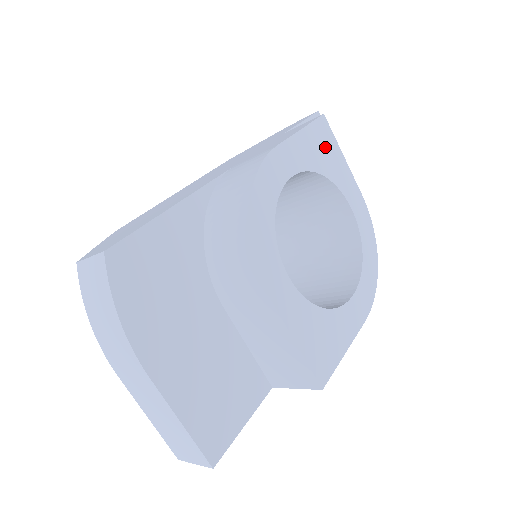
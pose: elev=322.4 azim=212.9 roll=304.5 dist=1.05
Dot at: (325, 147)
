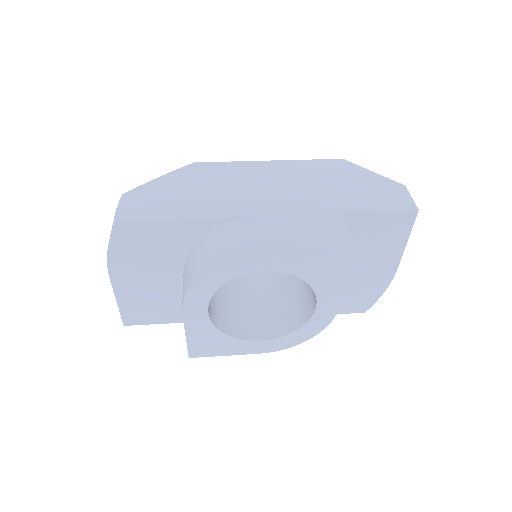
Dot at: (329, 267)
